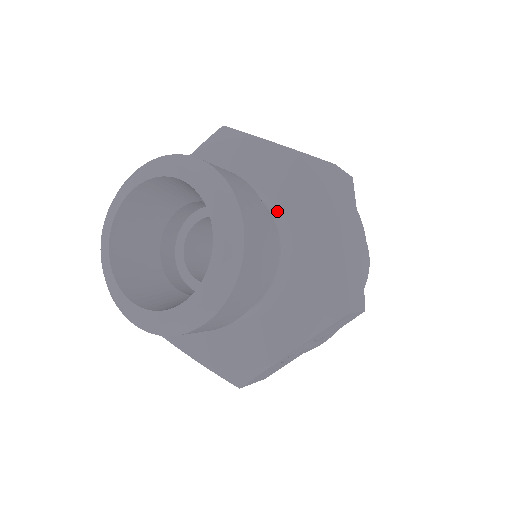
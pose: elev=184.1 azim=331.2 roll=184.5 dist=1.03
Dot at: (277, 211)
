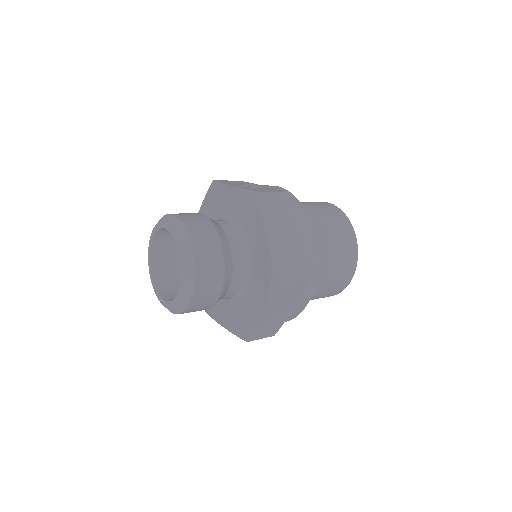
Dot at: (249, 271)
